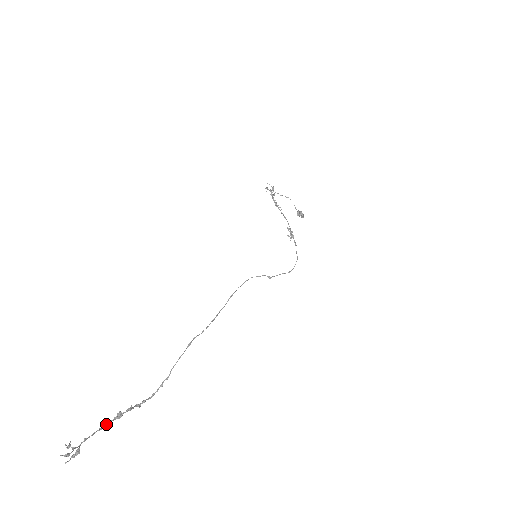
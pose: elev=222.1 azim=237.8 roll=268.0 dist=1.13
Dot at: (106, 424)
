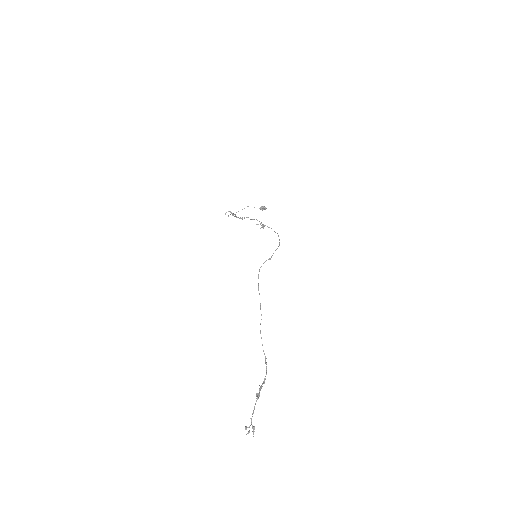
Dot at: (255, 404)
